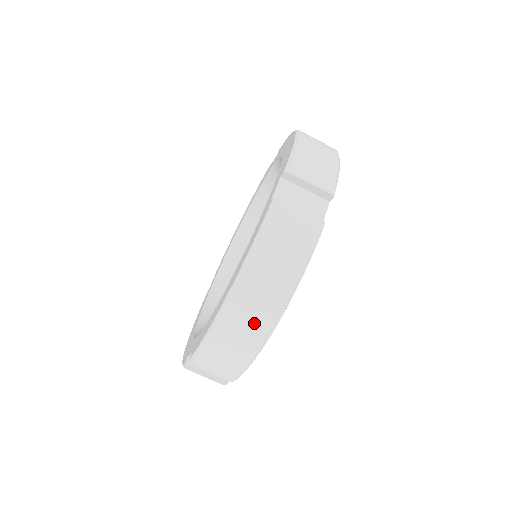
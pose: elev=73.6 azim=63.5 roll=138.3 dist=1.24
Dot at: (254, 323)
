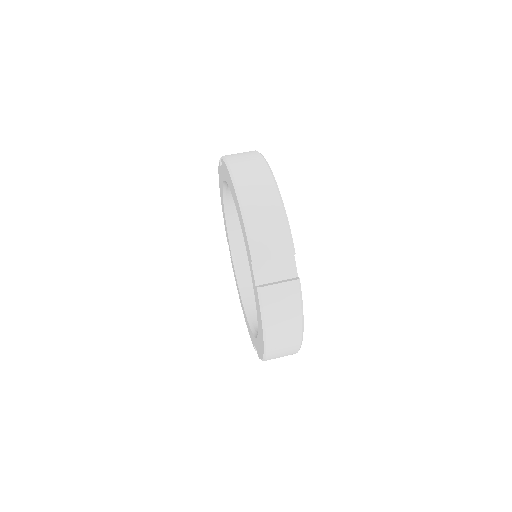
Dot at: (261, 185)
